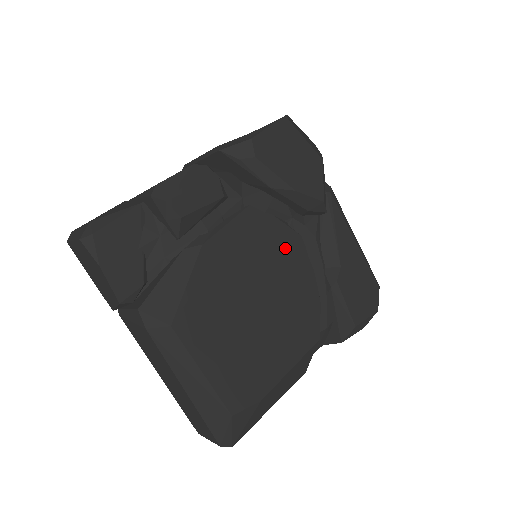
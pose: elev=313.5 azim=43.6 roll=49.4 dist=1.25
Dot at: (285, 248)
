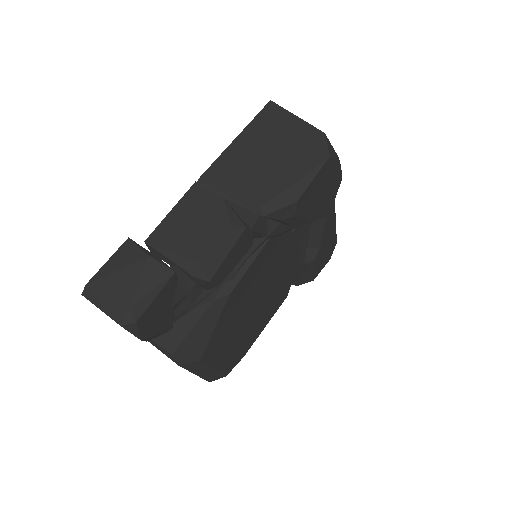
Dot at: (285, 253)
